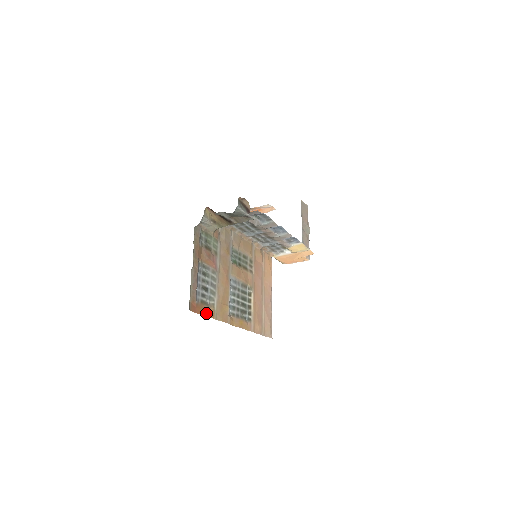
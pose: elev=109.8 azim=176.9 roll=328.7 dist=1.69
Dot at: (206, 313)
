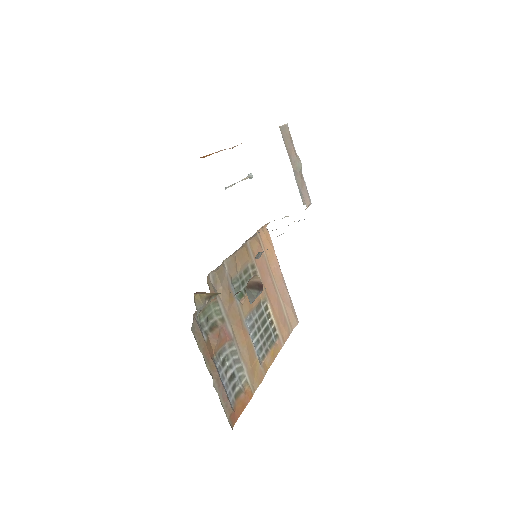
Dot at: (245, 402)
